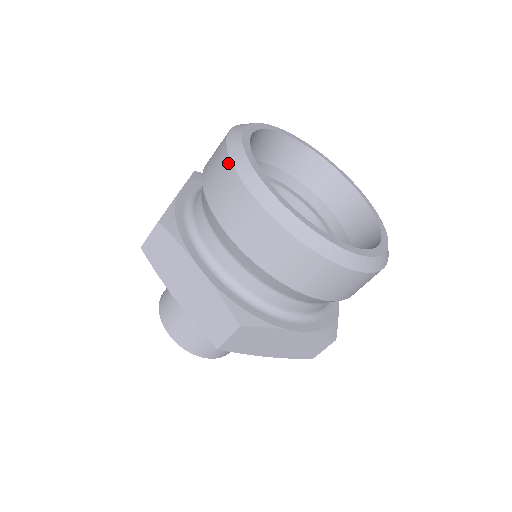
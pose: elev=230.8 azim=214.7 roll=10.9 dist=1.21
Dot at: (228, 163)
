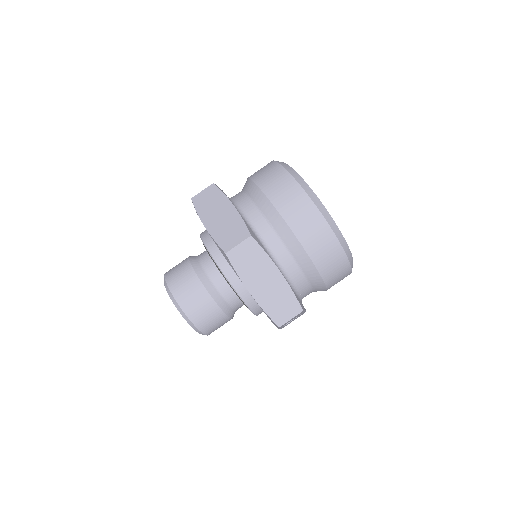
Dot at: (273, 162)
